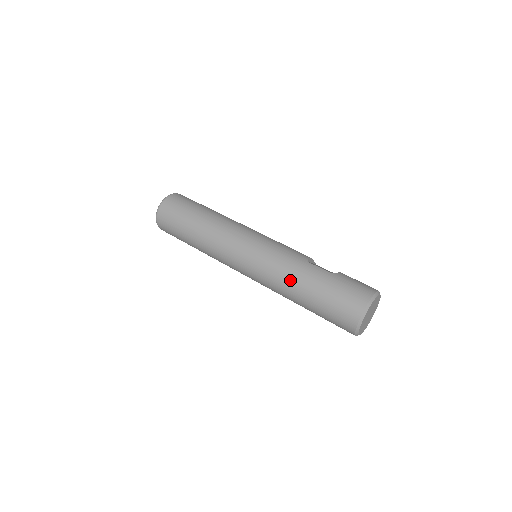
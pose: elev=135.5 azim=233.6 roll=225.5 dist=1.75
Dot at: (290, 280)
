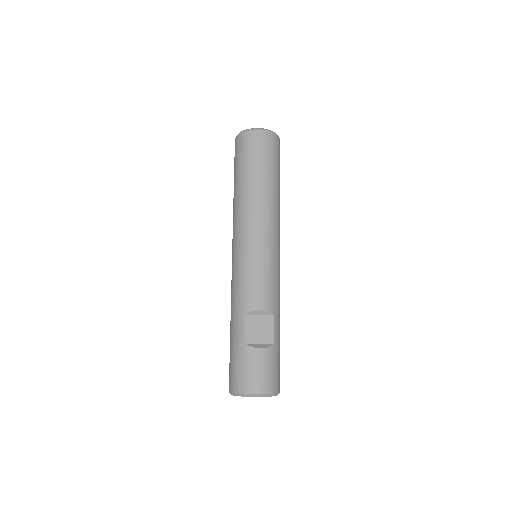
Dot at: occluded
